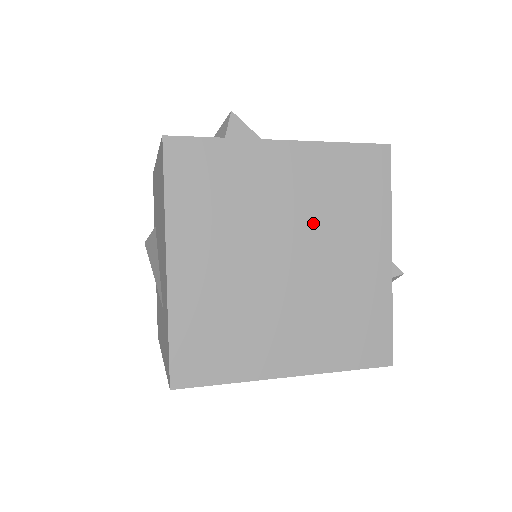
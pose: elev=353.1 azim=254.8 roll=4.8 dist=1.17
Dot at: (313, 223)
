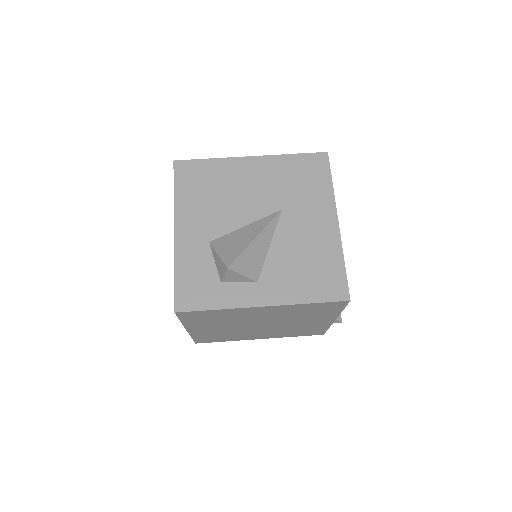
Dot at: (281, 319)
